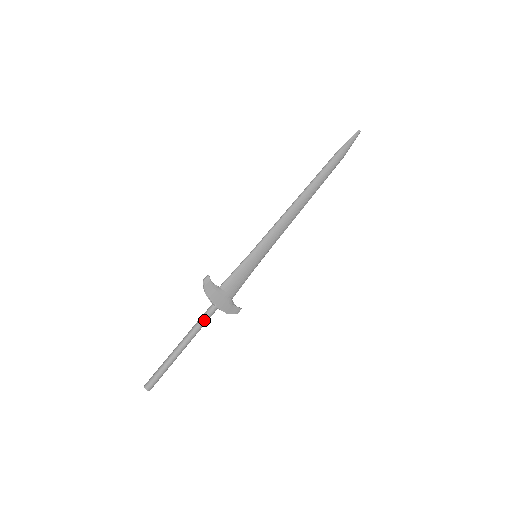
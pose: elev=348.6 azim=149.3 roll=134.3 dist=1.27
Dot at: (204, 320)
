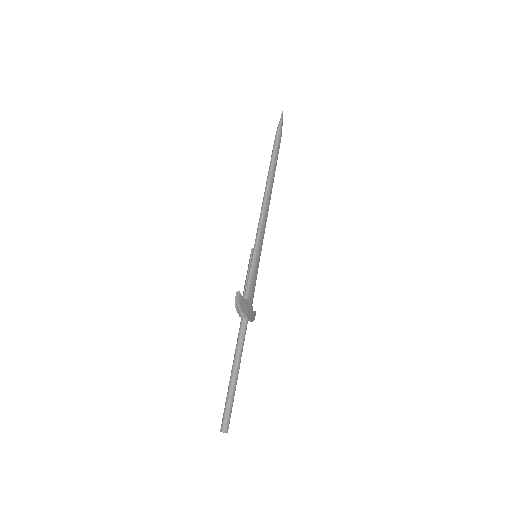
Dot at: (244, 337)
